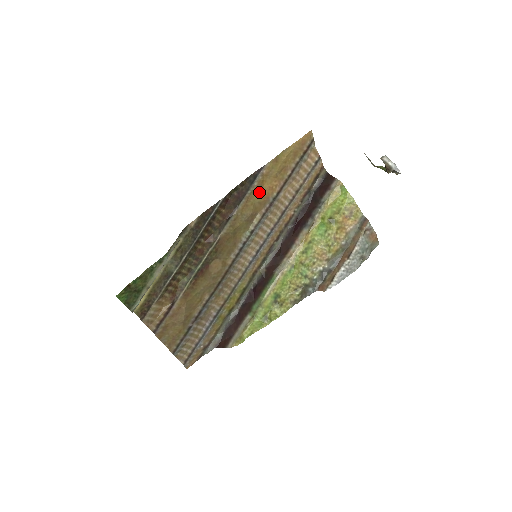
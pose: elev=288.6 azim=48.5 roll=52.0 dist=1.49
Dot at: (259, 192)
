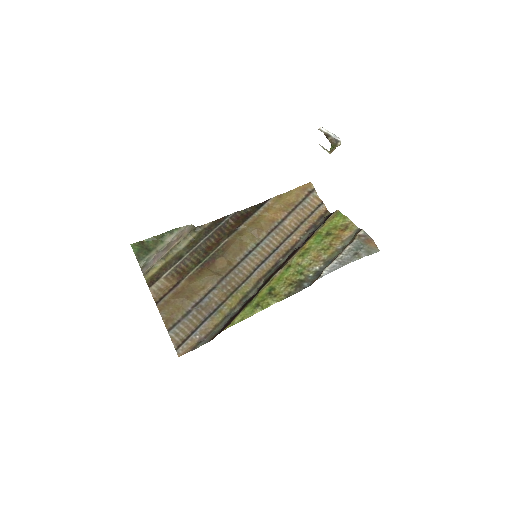
Dot at: (265, 216)
